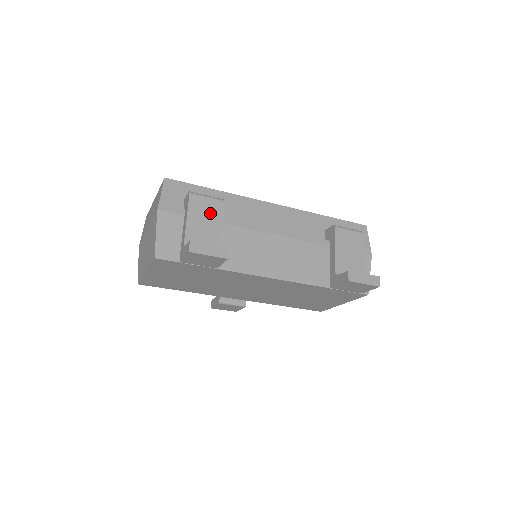
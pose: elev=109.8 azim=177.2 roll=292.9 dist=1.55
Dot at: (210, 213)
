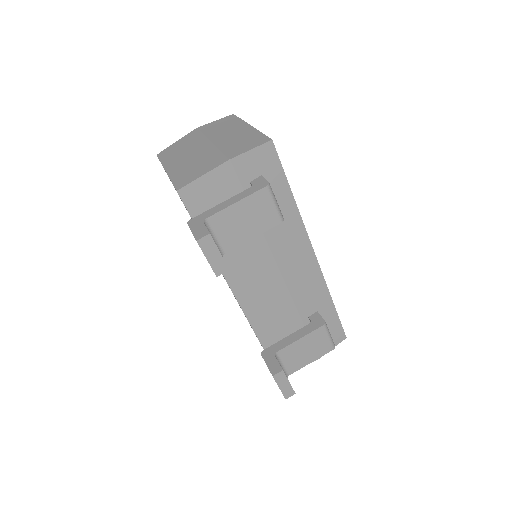
Dot at: (259, 218)
